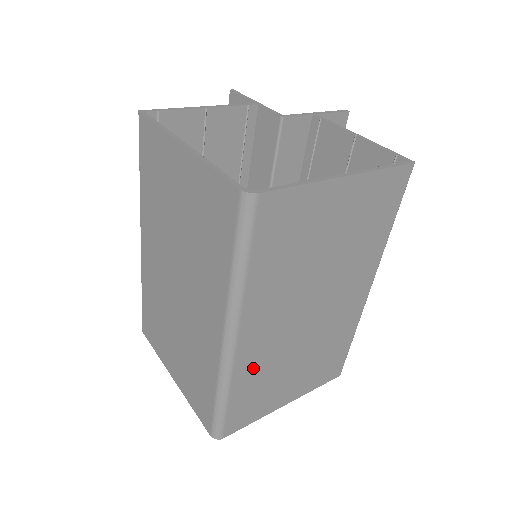
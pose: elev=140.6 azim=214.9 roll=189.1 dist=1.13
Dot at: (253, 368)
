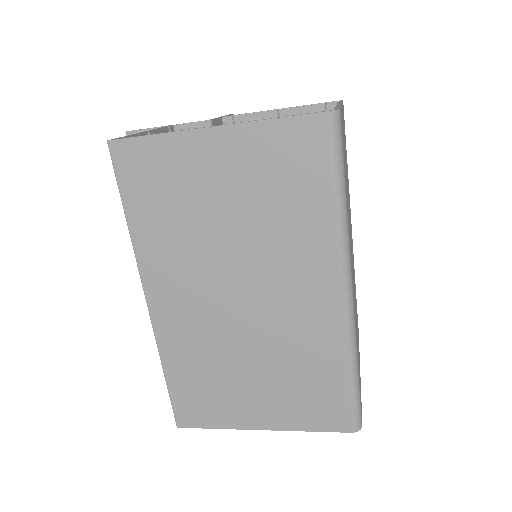
Dot at: occluded
